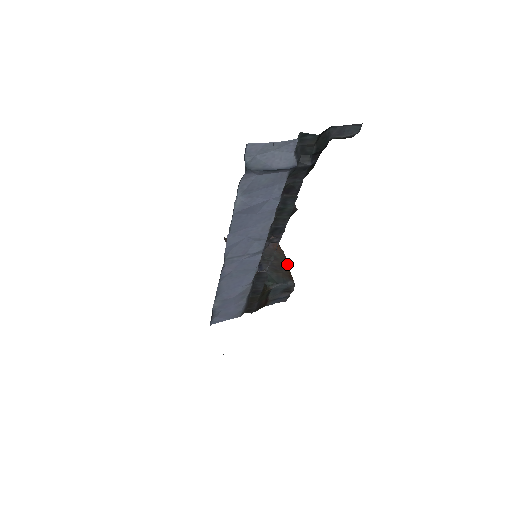
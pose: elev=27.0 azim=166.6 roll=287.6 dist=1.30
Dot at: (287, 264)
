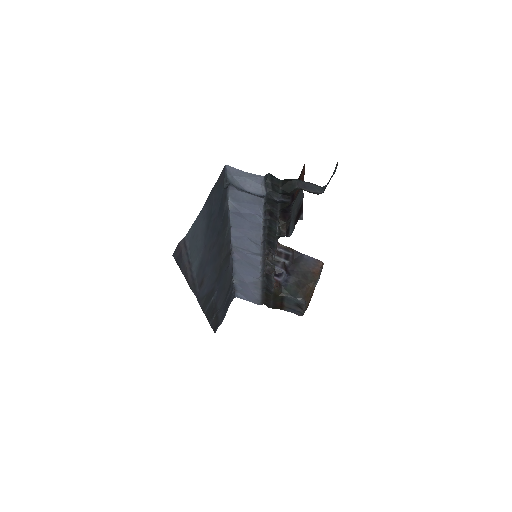
Dot at: (313, 287)
